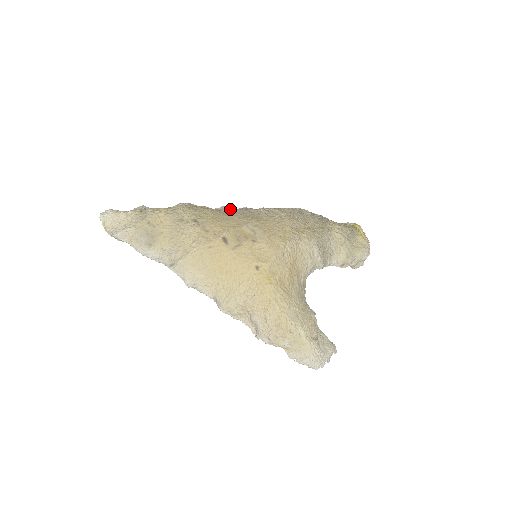
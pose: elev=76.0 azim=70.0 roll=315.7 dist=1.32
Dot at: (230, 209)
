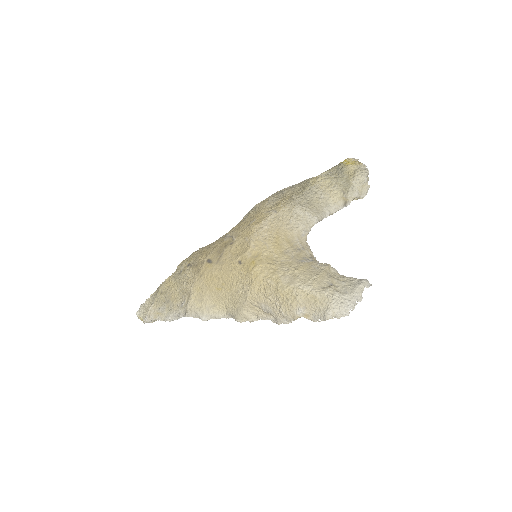
Dot at: occluded
